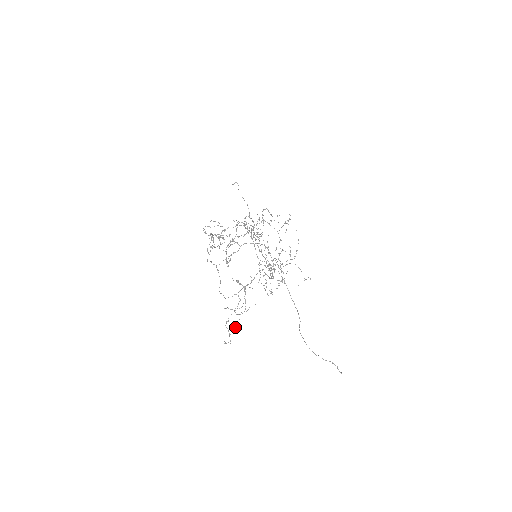
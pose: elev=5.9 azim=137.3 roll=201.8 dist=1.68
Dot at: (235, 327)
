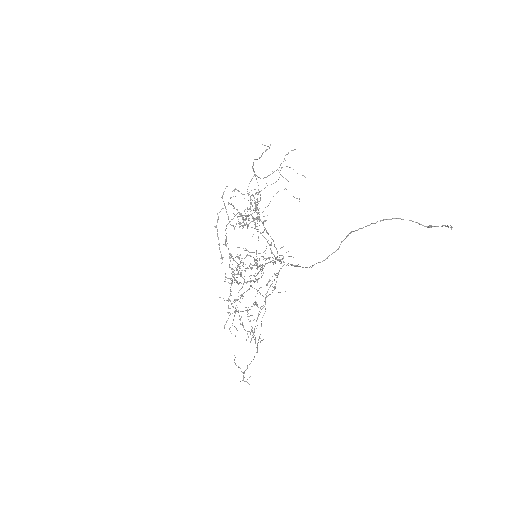
Dot at: (234, 190)
